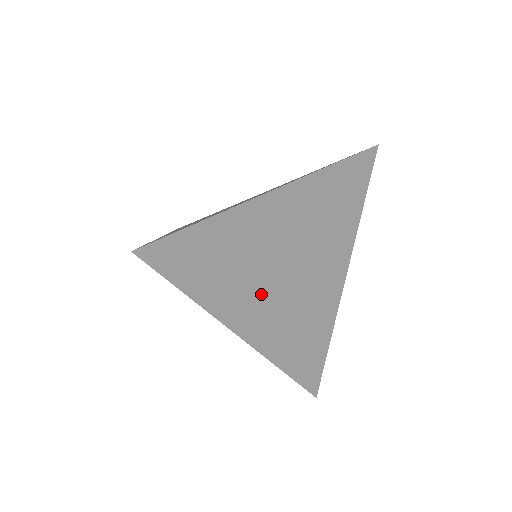
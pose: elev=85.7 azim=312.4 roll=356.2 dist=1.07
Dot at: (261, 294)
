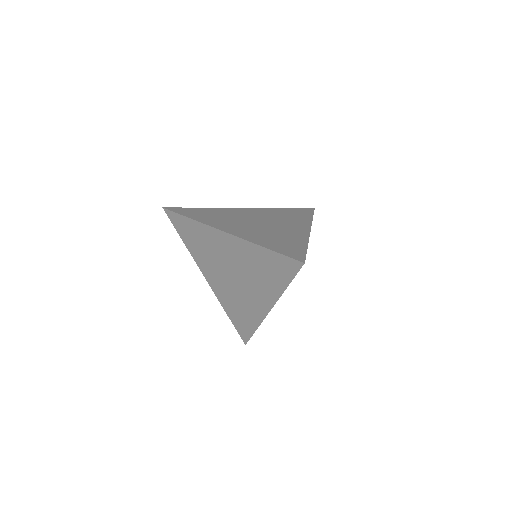
Dot at: (237, 225)
